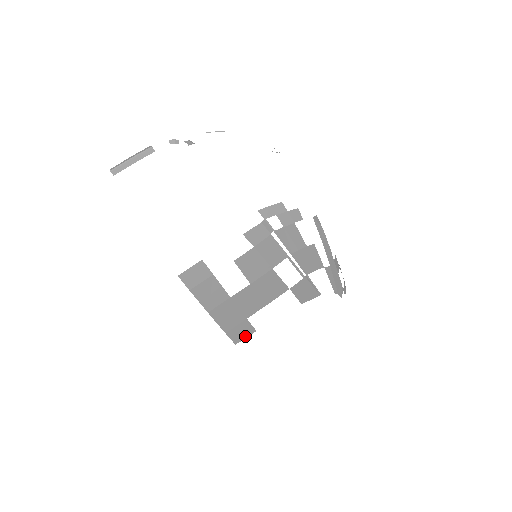
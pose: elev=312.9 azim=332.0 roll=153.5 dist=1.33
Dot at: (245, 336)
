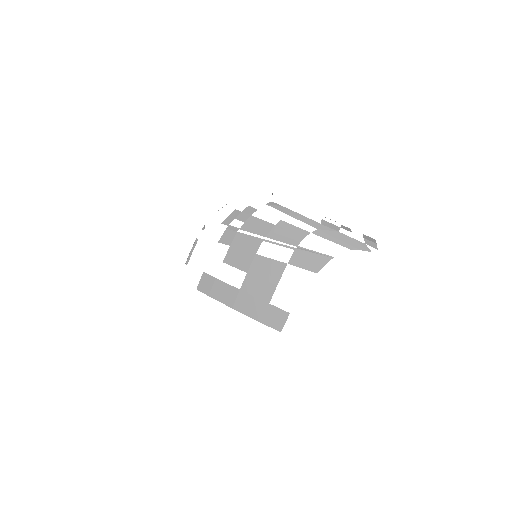
Dot at: (283, 321)
